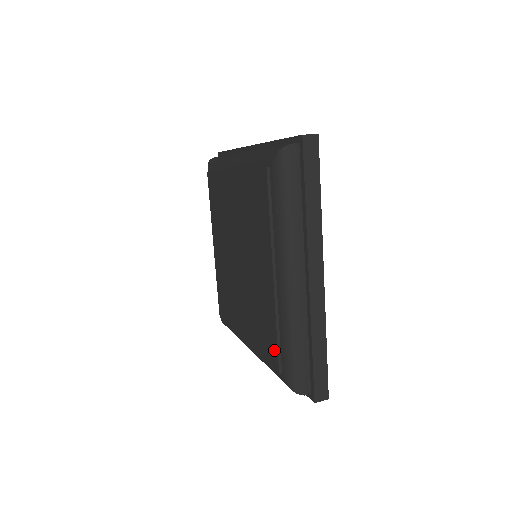
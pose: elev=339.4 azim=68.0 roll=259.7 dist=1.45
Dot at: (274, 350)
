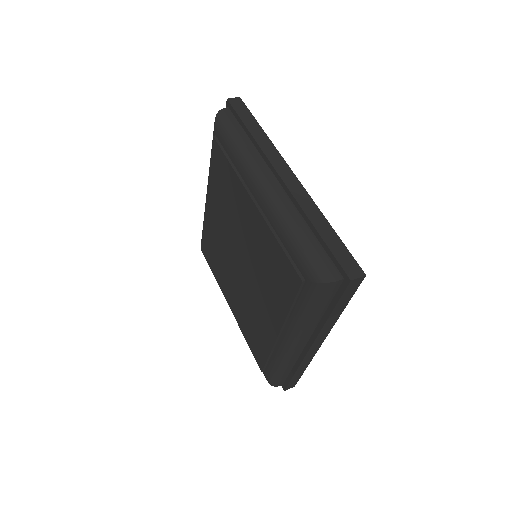
Dot at: (261, 359)
